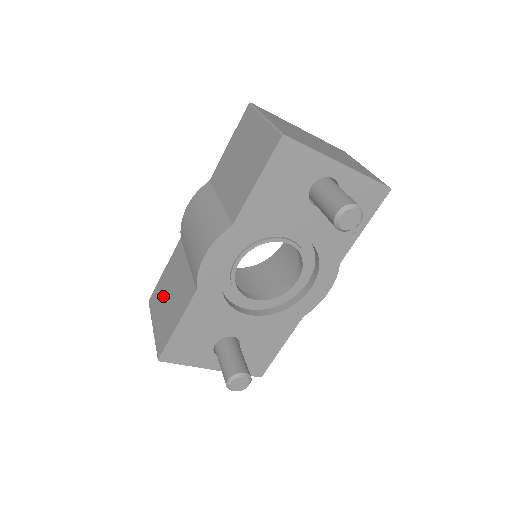
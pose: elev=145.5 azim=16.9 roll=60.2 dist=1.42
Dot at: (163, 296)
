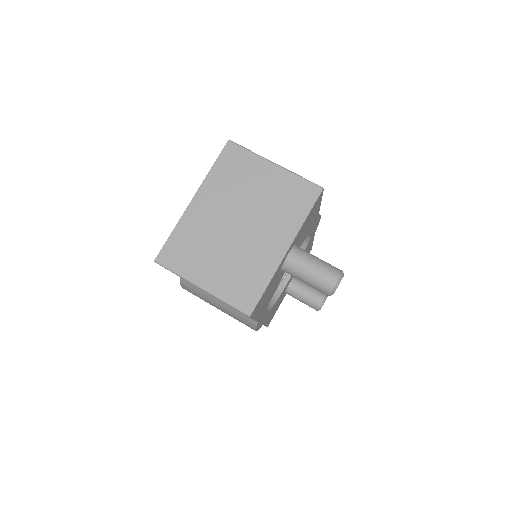
Dot at: occluded
